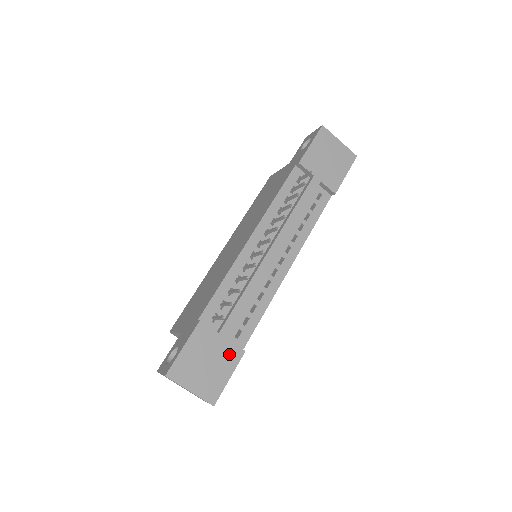
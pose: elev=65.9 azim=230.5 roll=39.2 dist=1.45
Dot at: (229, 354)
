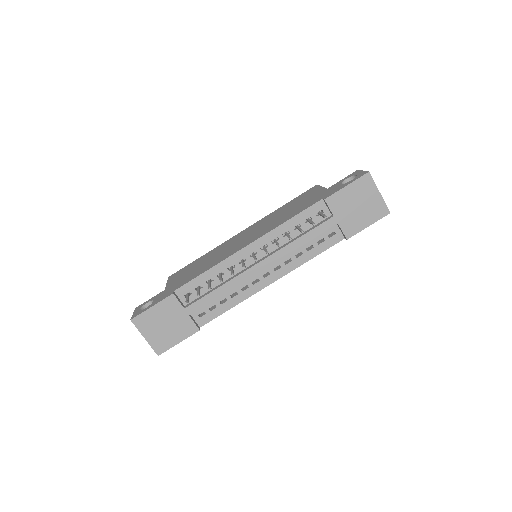
Dot at: (186, 327)
